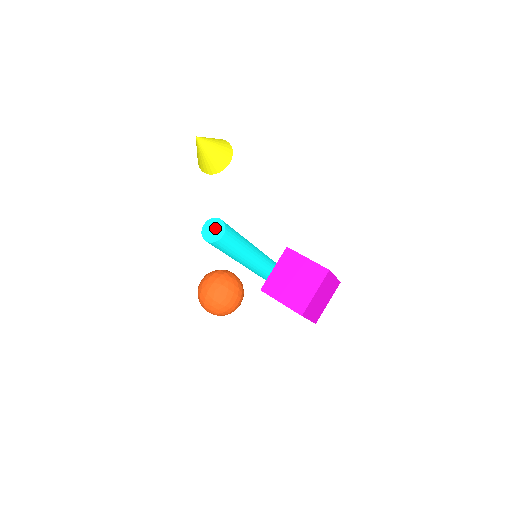
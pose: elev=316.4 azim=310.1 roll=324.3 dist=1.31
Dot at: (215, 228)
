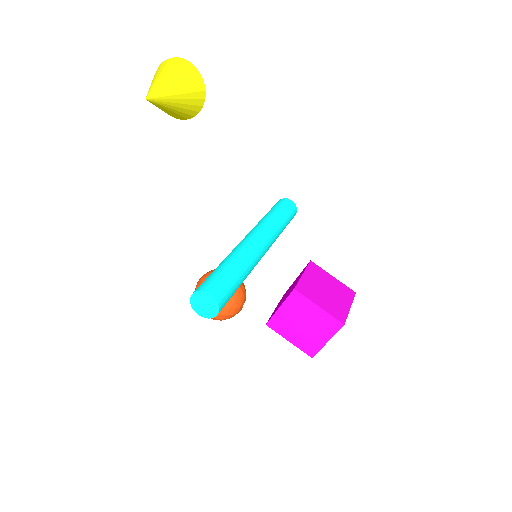
Dot at: (206, 304)
